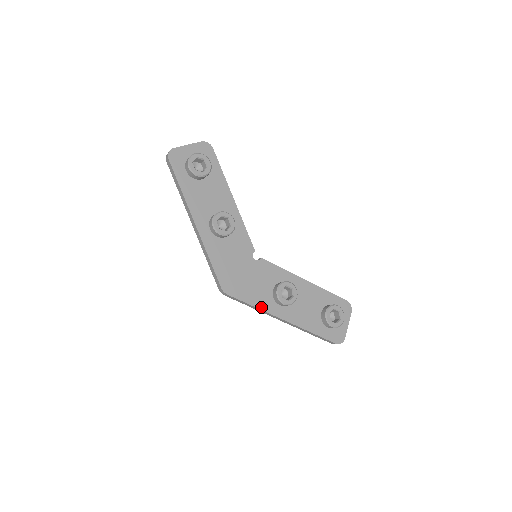
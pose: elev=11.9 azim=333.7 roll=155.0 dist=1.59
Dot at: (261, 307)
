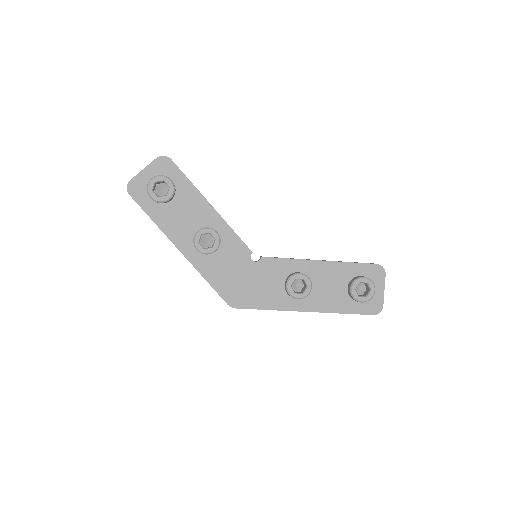
Dot at: (276, 308)
